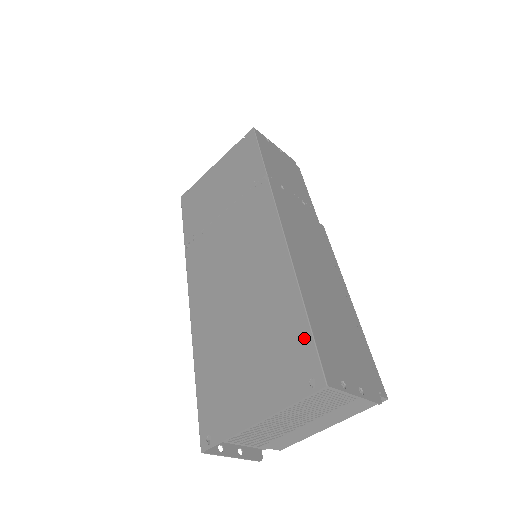
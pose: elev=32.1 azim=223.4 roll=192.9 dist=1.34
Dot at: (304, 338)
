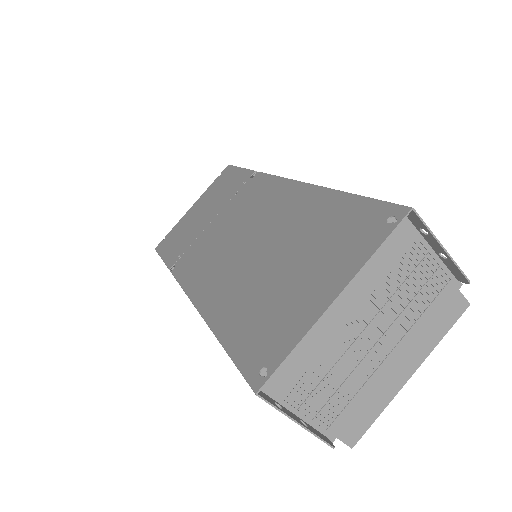
Dot at: (359, 206)
